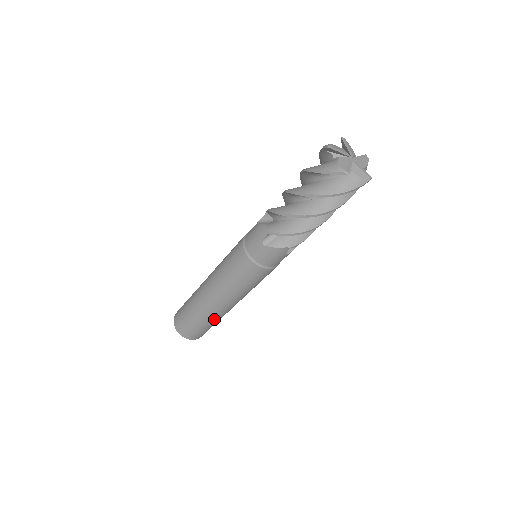
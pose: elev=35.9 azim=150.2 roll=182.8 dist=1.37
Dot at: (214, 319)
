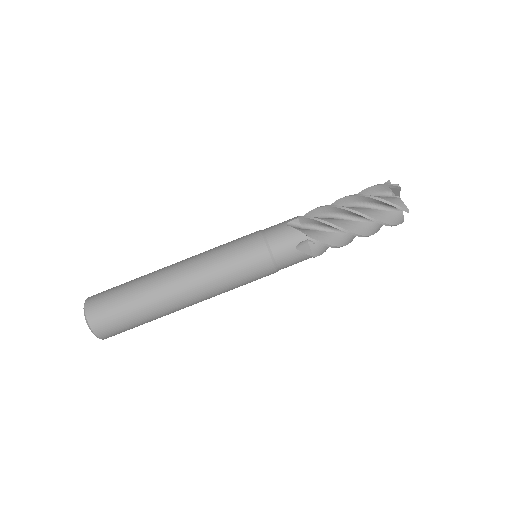
Dot at: (161, 316)
